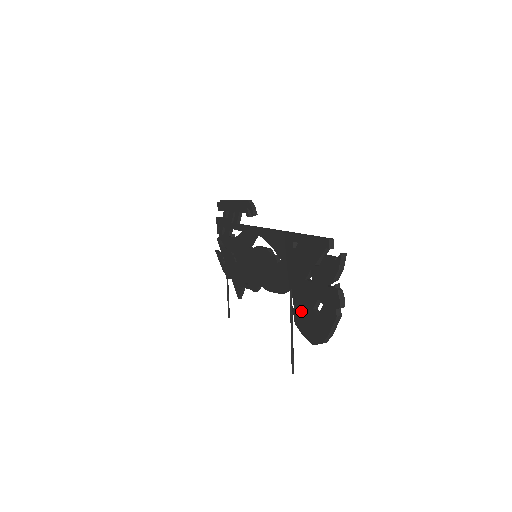
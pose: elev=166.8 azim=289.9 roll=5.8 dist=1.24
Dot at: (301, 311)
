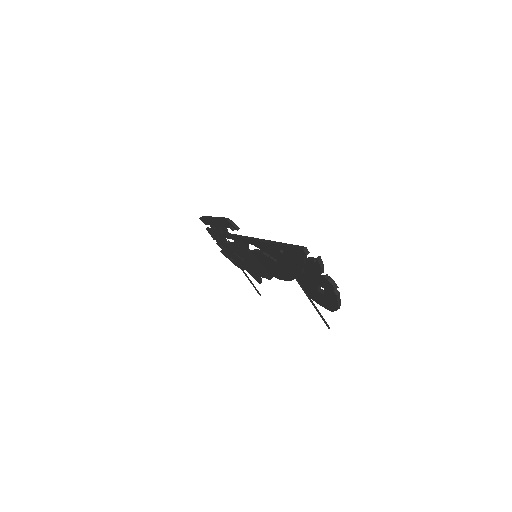
Dot at: (311, 292)
